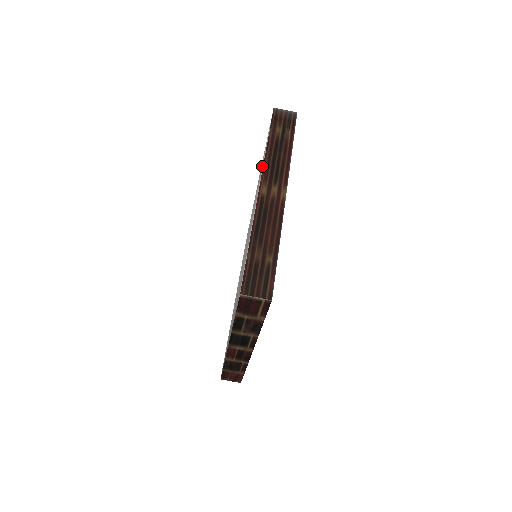
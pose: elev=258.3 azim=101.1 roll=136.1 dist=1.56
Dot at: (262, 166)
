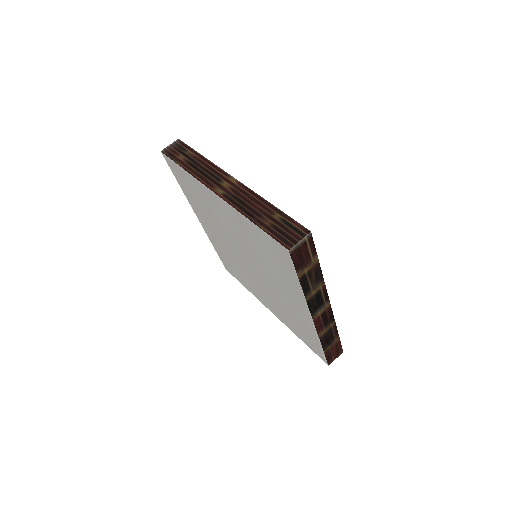
Dot at: (197, 190)
